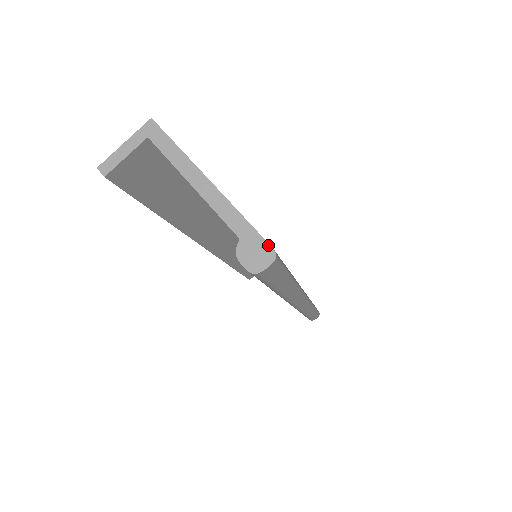
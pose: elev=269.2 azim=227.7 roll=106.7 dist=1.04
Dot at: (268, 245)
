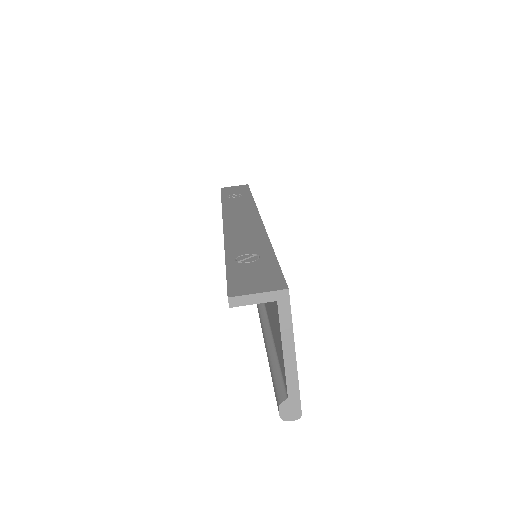
Dot at: (301, 410)
